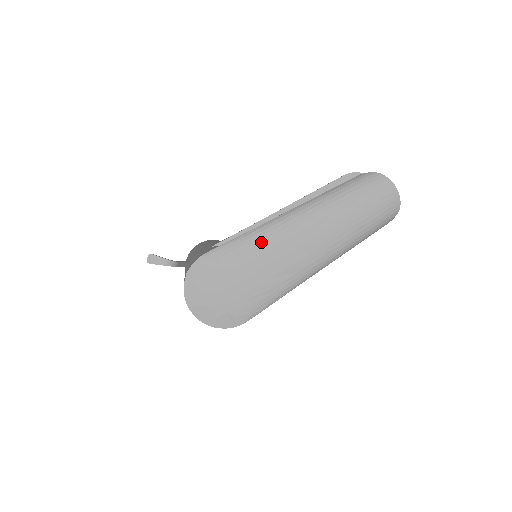
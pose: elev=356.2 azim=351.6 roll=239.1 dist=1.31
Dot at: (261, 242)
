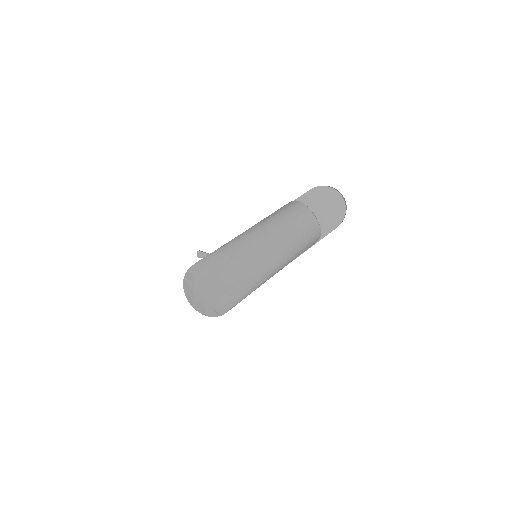
Dot at: (224, 258)
